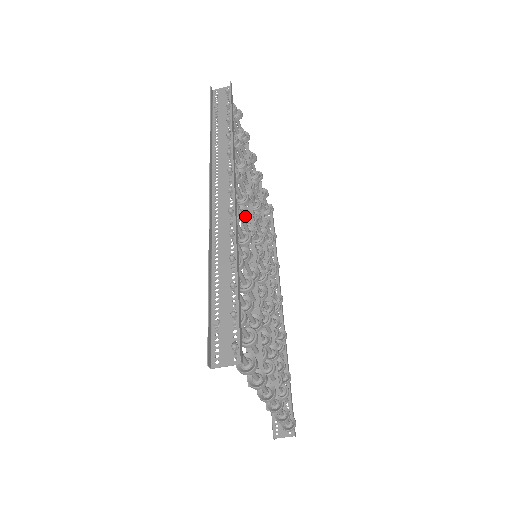
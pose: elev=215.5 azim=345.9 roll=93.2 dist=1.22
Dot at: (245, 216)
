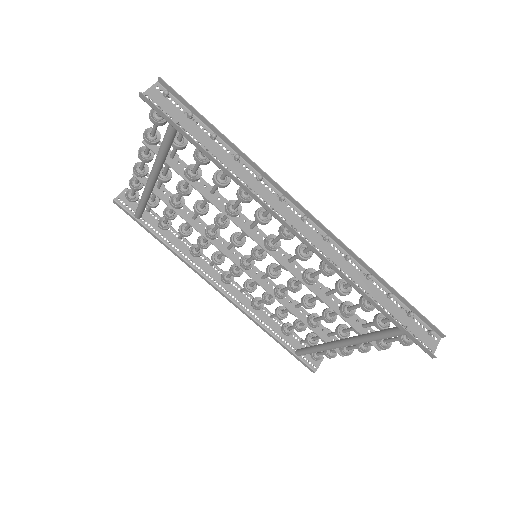
Dot at: occluded
